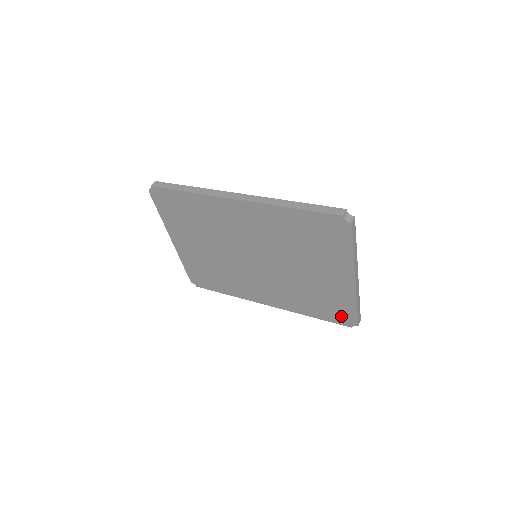
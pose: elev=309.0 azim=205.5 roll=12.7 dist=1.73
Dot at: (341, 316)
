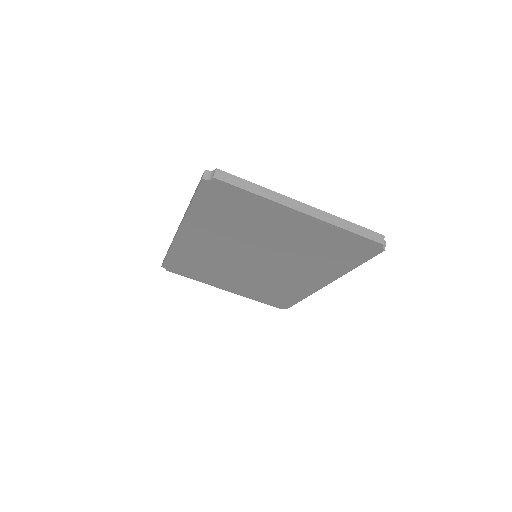
Dot at: (360, 248)
